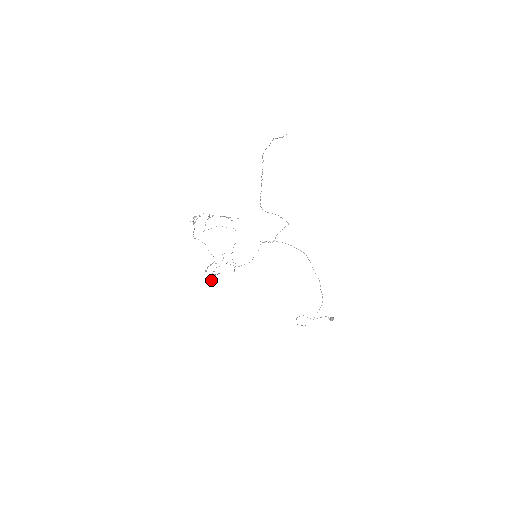
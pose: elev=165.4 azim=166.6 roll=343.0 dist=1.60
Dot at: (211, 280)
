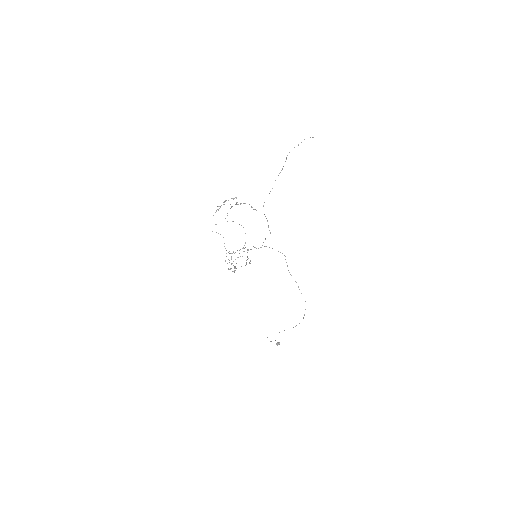
Dot at: (233, 271)
